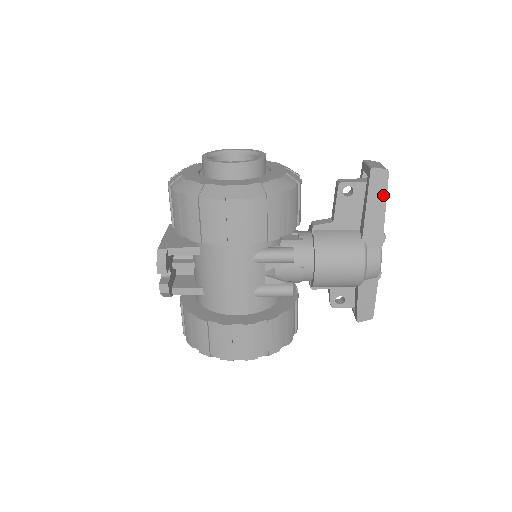
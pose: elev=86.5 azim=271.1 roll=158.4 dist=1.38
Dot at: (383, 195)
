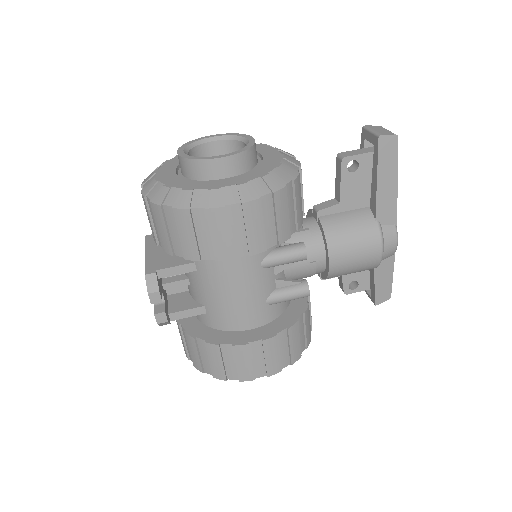
Dot at: (394, 165)
